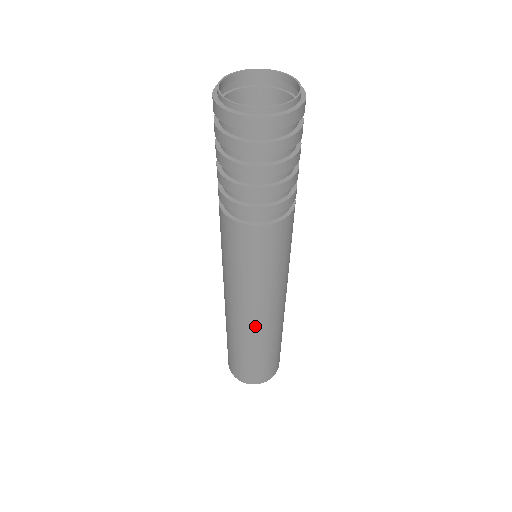
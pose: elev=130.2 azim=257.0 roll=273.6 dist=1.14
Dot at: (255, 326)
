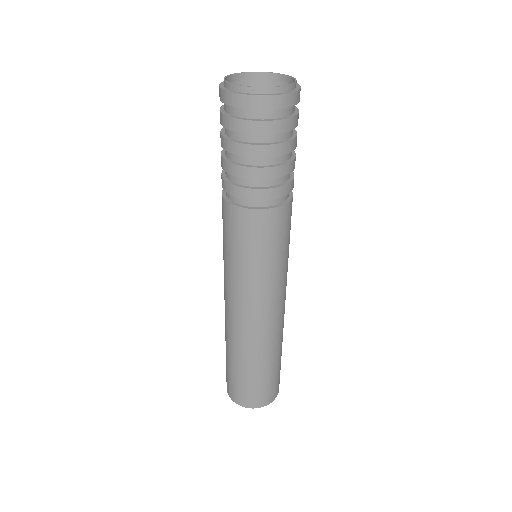
Dot at: (272, 327)
